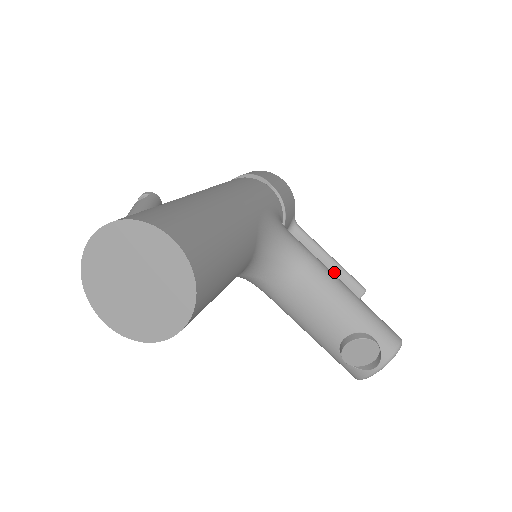
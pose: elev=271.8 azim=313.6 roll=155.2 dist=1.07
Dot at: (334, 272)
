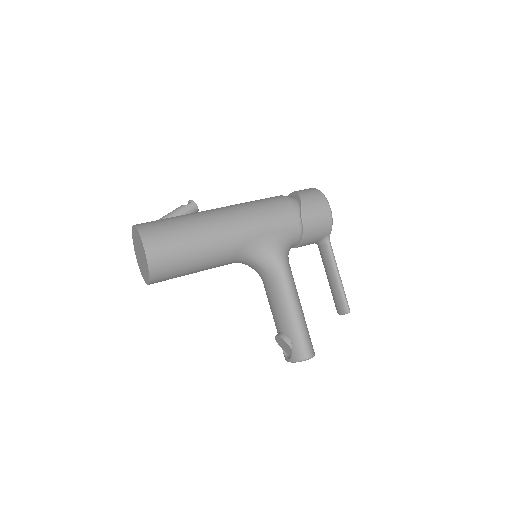
Dot at: (335, 287)
